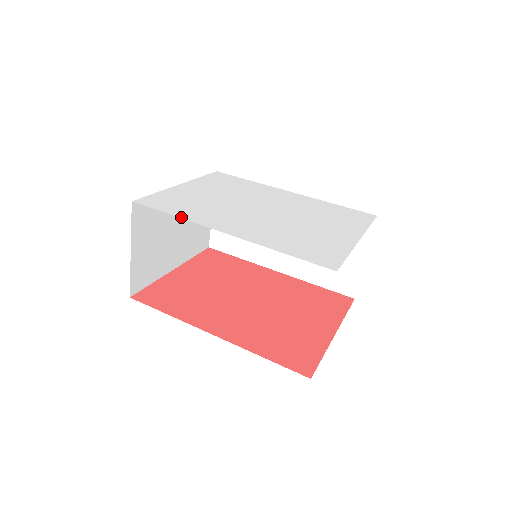
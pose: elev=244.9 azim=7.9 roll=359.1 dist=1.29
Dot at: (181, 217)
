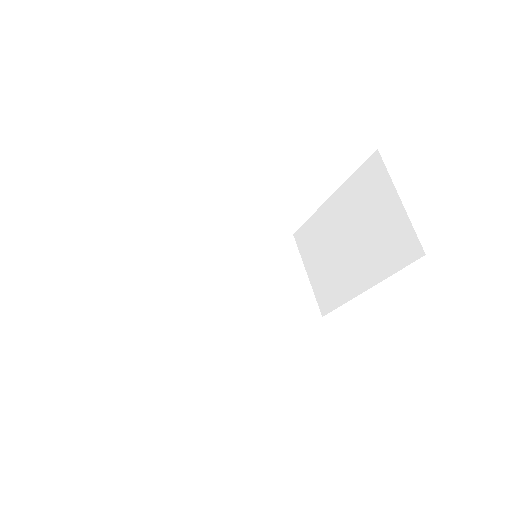
Dot at: occluded
